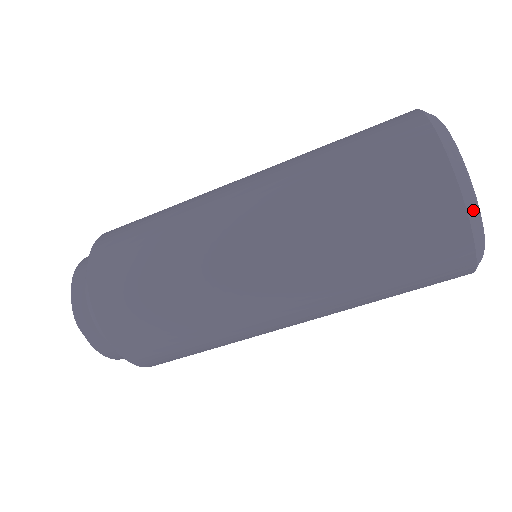
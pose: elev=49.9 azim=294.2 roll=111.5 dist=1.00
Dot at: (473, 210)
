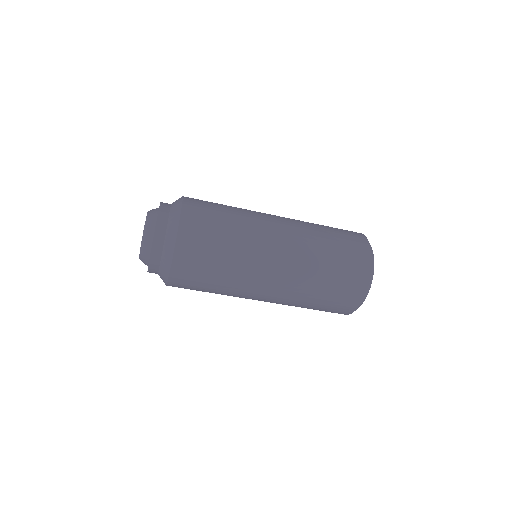
Dot at: (373, 265)
